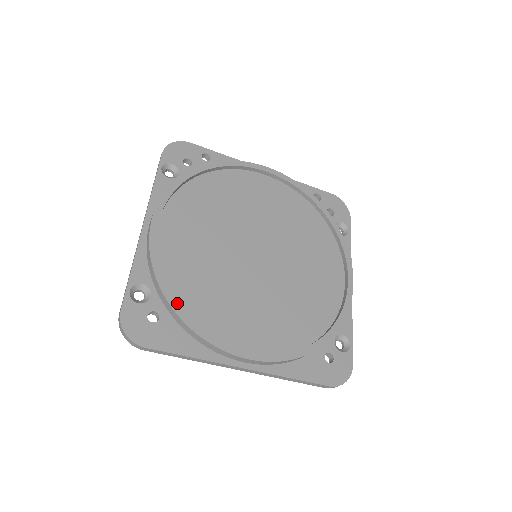
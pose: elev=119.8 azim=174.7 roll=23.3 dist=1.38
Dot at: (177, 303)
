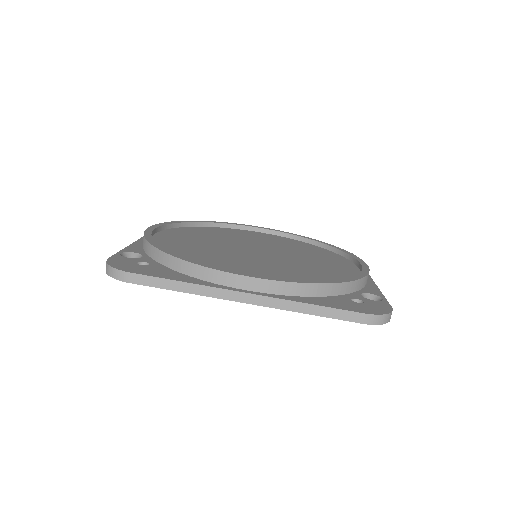
Dot at: (168, 250)
